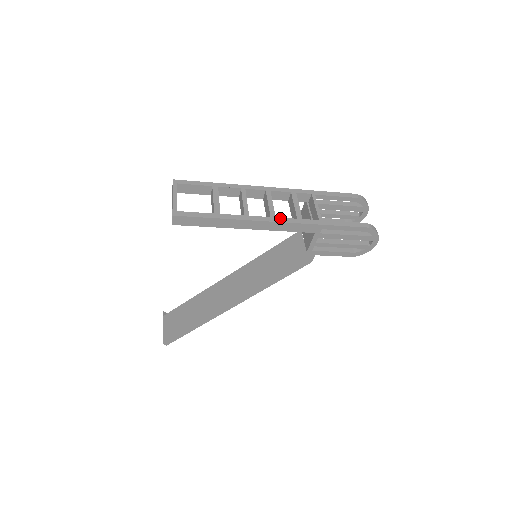
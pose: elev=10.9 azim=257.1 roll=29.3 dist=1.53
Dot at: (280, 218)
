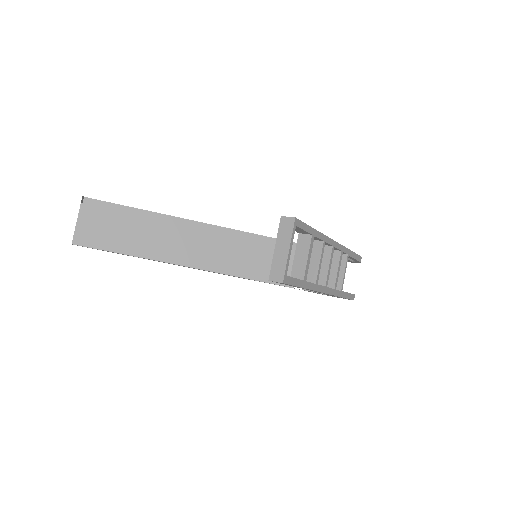
Dot at: (329, 288)
